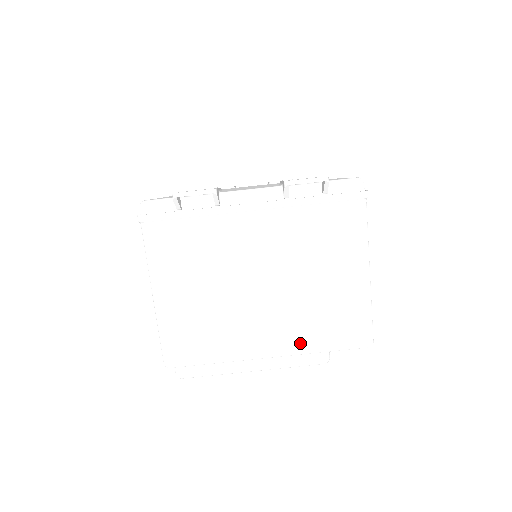
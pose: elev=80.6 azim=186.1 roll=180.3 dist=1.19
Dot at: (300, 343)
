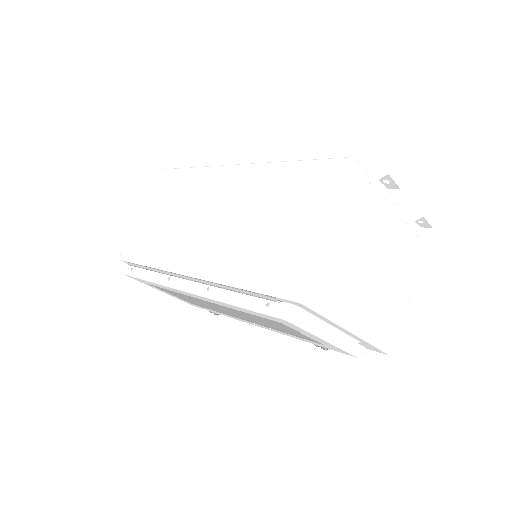
Dot at: (370, 330)
